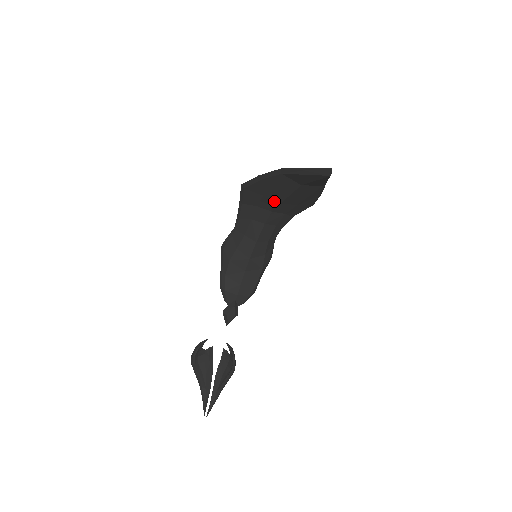
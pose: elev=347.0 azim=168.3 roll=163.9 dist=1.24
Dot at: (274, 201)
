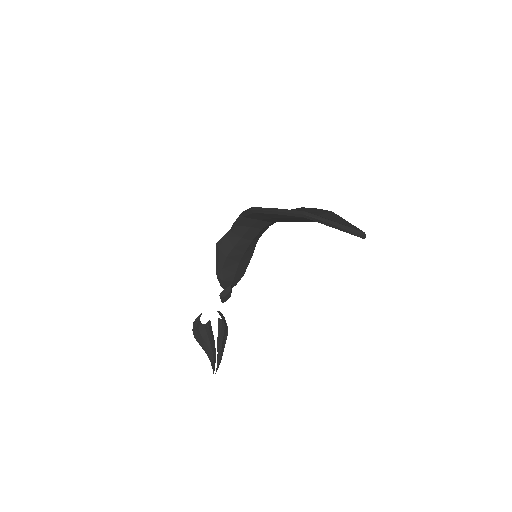
Dot at: (280, 220)
